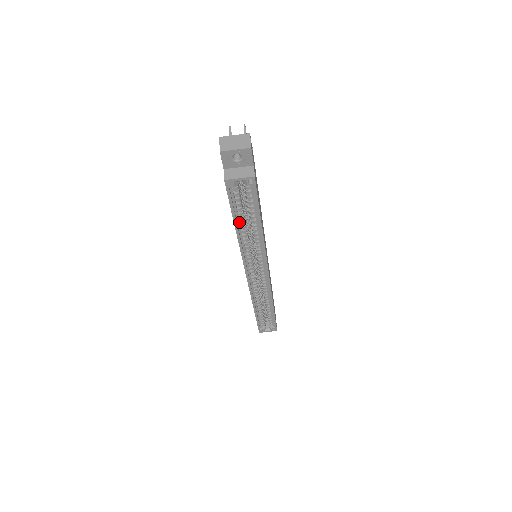
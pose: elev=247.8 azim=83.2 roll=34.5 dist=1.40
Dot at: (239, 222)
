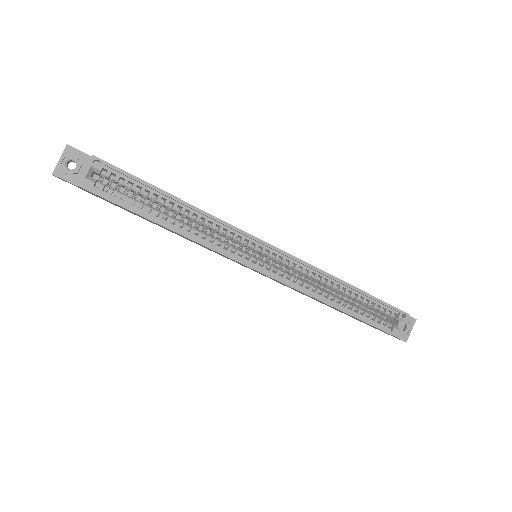
Dot at: (157, 217)
